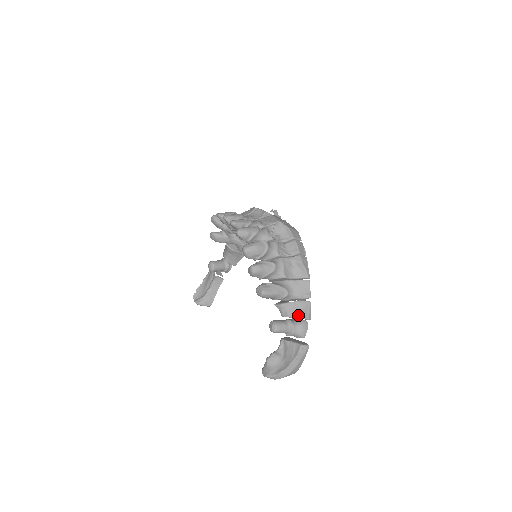
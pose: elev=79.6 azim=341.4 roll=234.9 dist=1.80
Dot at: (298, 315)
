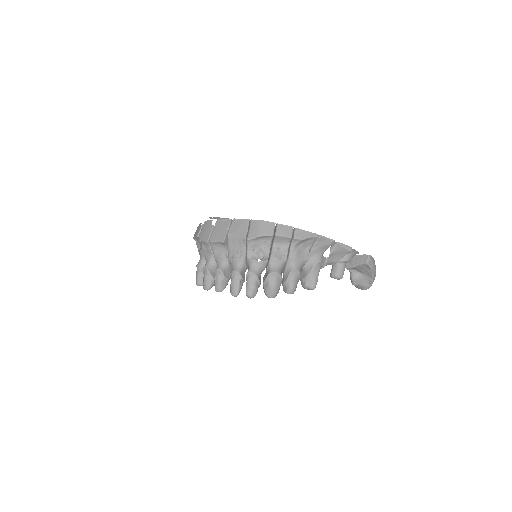
Dot at: (342, 256)
